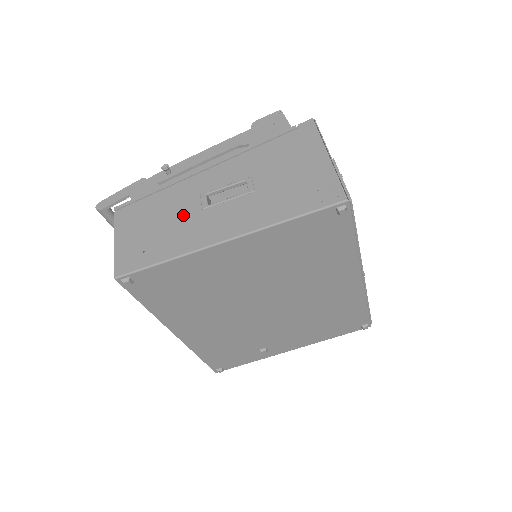
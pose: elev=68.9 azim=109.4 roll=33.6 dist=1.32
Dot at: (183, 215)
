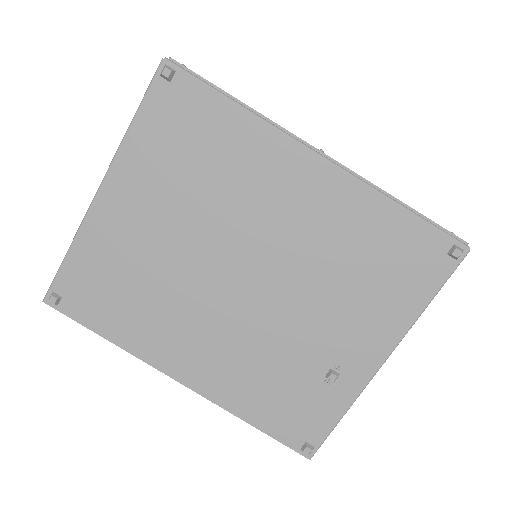
Dot at: occluded
